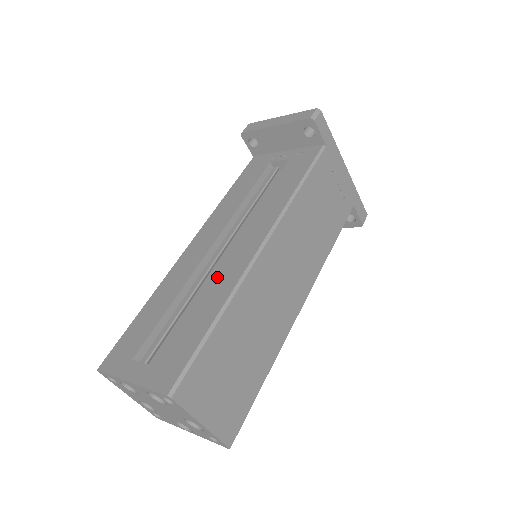
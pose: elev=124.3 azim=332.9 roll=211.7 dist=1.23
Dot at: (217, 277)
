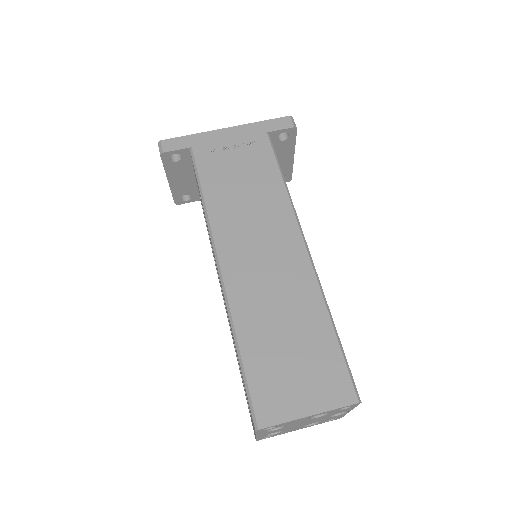
Dot at: occluded
